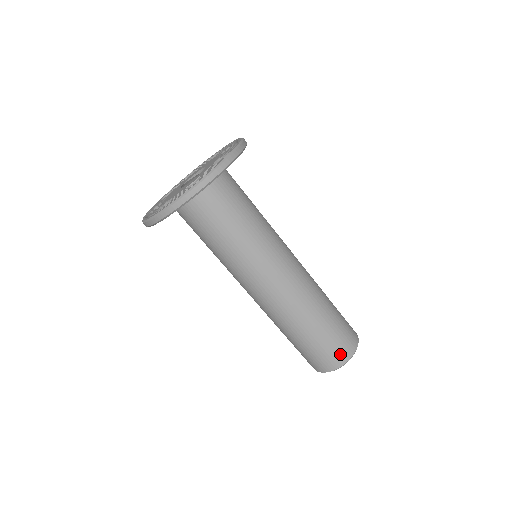
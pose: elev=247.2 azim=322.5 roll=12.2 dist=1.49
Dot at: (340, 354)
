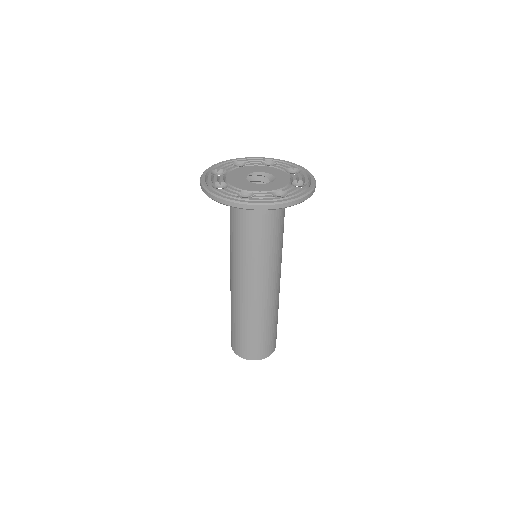
Dot at: (267, 351)
